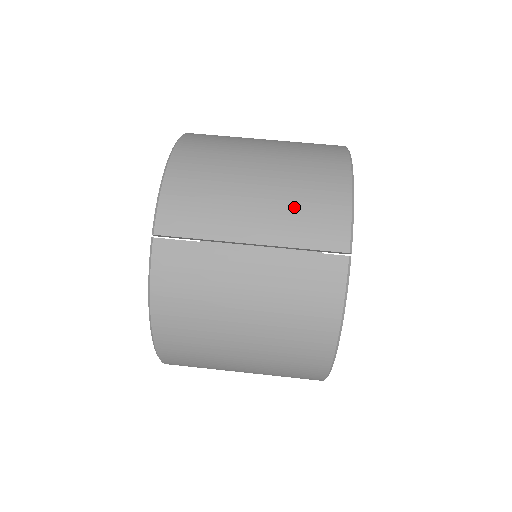
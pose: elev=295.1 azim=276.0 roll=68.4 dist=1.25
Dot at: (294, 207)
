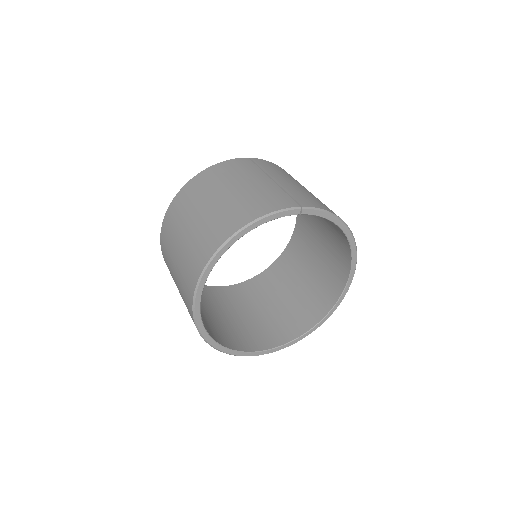
Dot at: (306, 193)
